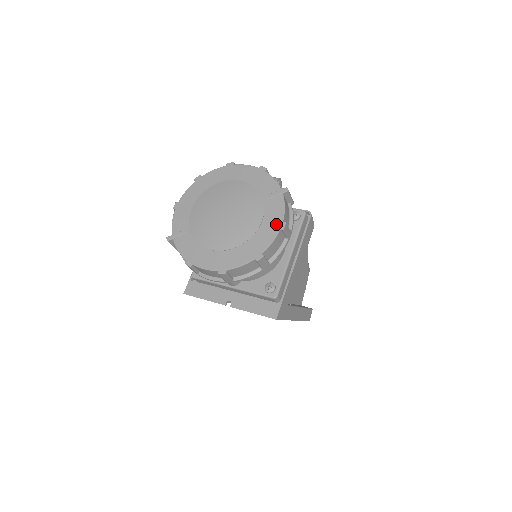
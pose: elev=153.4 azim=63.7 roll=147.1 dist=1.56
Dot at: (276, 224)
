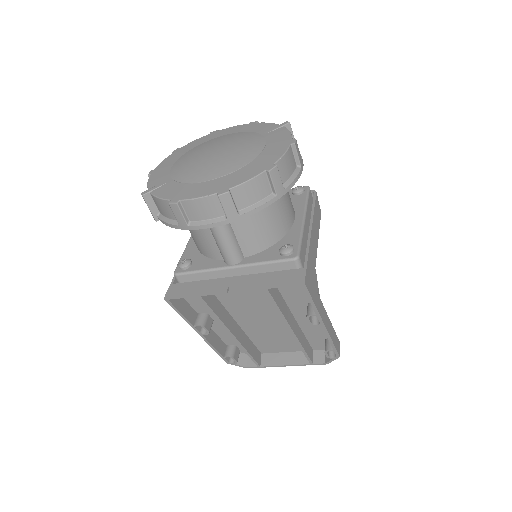
Dot at: (284, 142)
